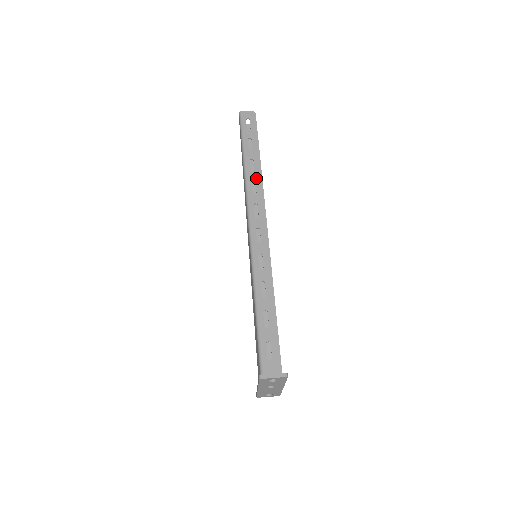
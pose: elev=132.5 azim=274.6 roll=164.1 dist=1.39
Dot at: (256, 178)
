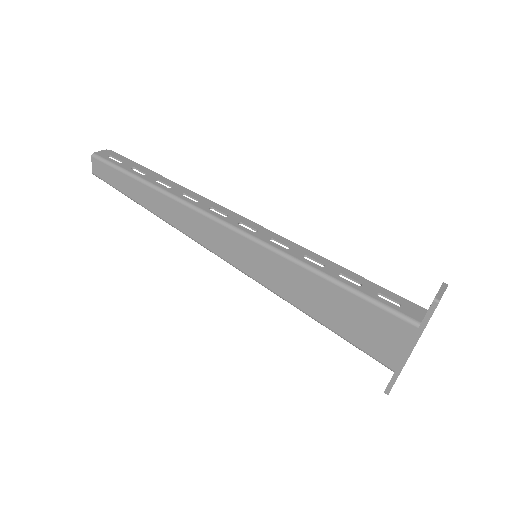
Dot at: (182, 191)
